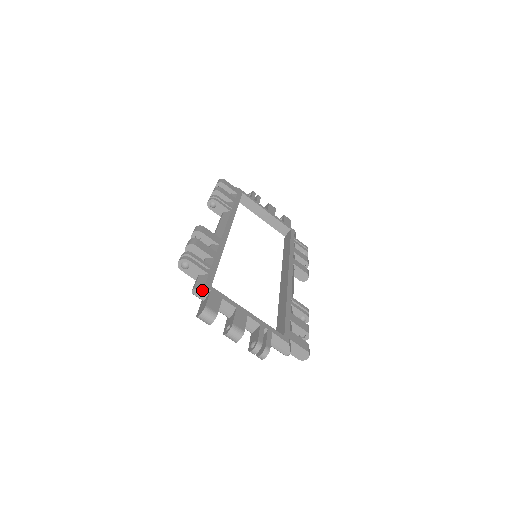
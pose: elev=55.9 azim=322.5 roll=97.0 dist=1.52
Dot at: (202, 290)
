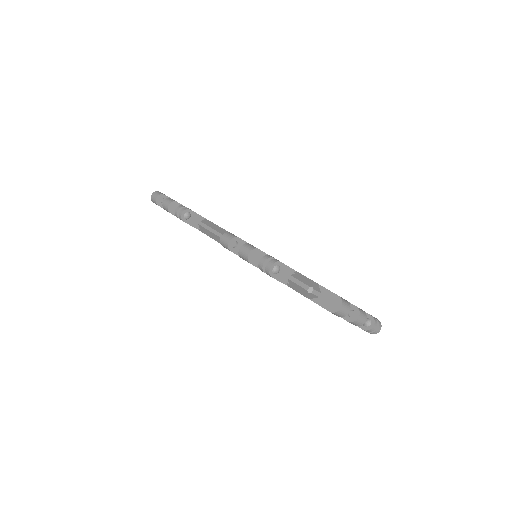
Dot at: (315, 286)
